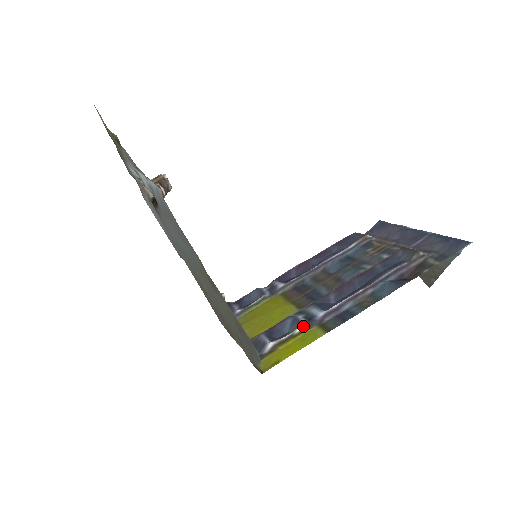
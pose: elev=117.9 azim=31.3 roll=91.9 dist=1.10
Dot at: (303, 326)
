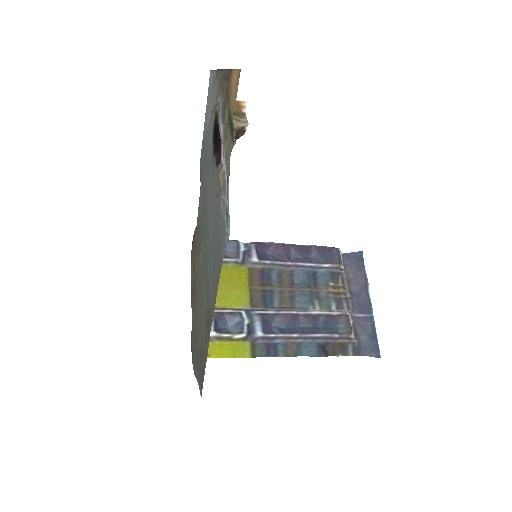
Dot at: (242, 337)
